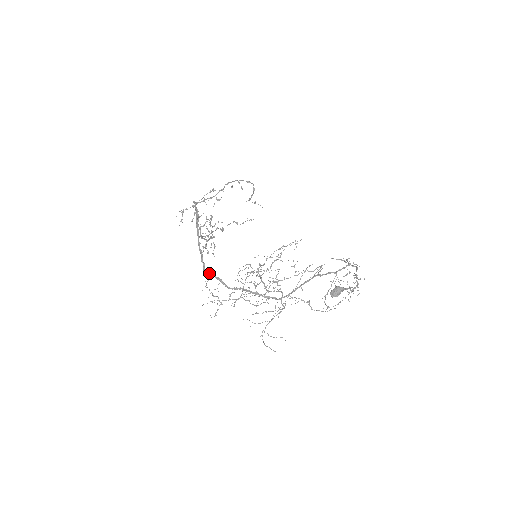
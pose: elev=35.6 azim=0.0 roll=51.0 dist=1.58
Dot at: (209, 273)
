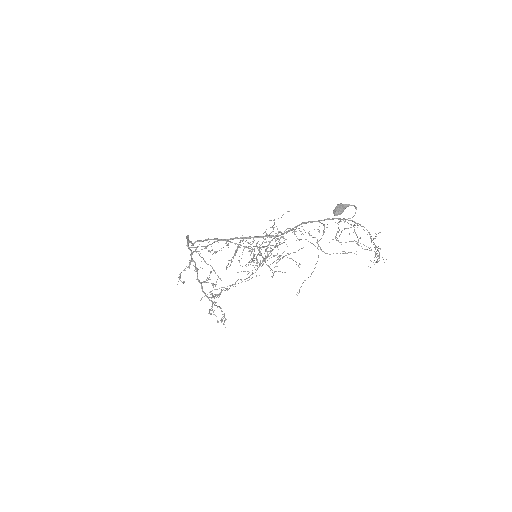
Dot at: (197, 241)
